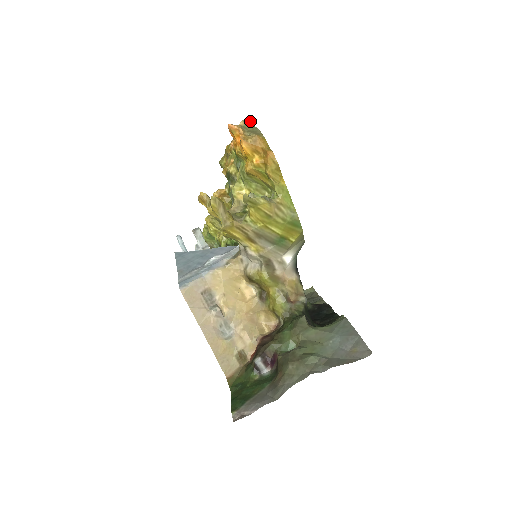
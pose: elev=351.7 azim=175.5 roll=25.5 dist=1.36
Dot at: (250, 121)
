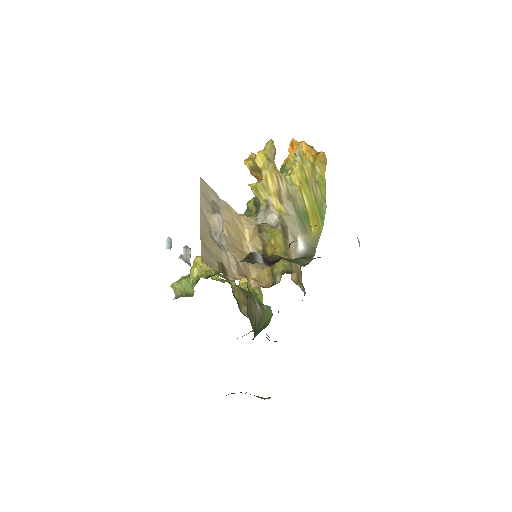
Dot at: occluded
